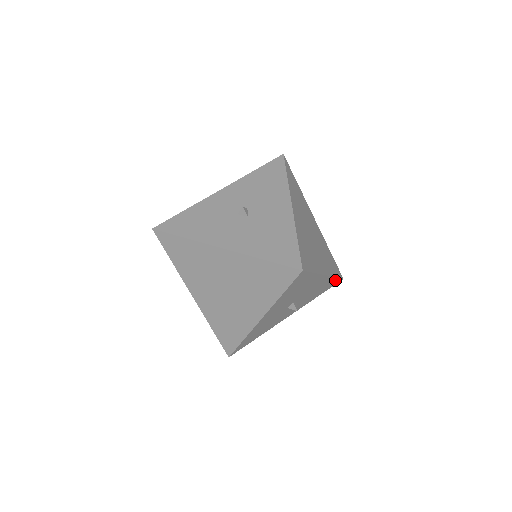
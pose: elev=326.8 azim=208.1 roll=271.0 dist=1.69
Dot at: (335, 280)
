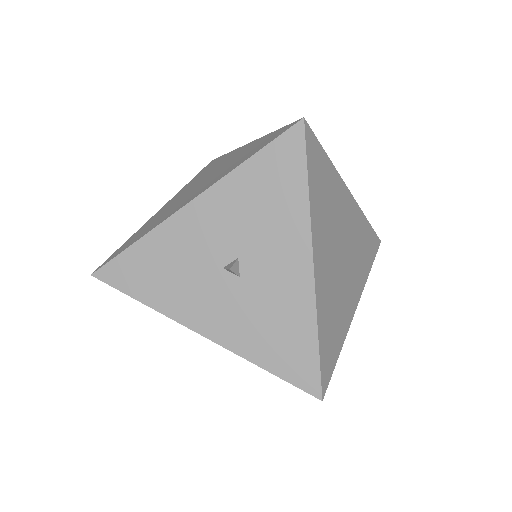
Dot at: occluded
